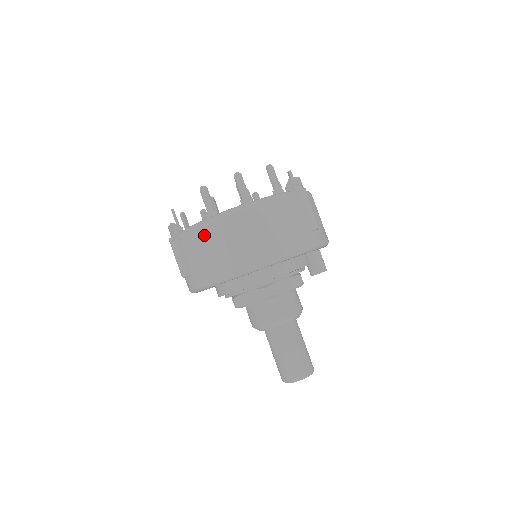
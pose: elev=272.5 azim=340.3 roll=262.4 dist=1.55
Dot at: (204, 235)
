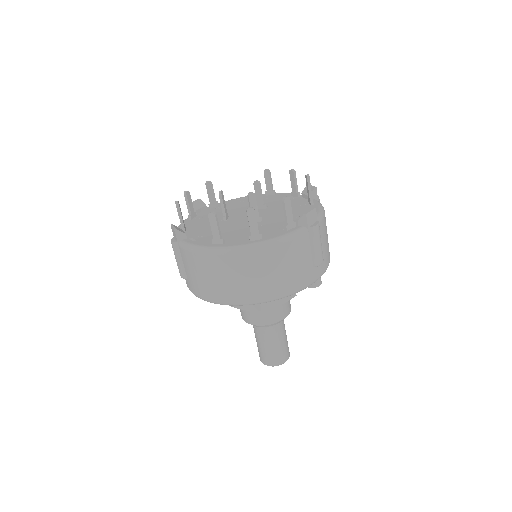
Dot at: (207, 263)
